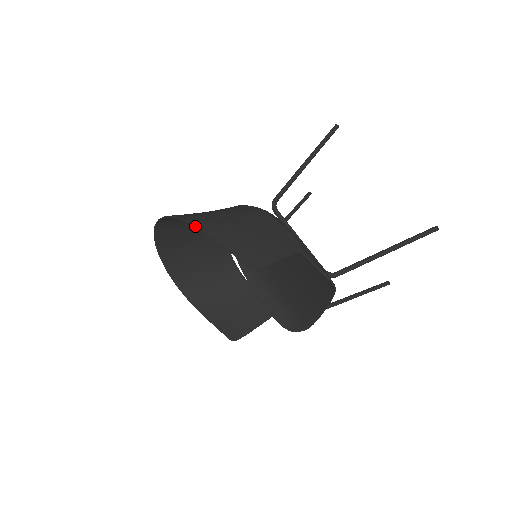
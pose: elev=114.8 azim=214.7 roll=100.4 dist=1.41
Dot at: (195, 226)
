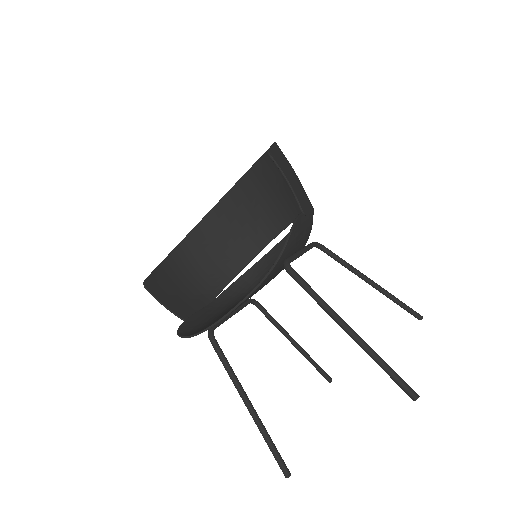
Dot at: occluded
